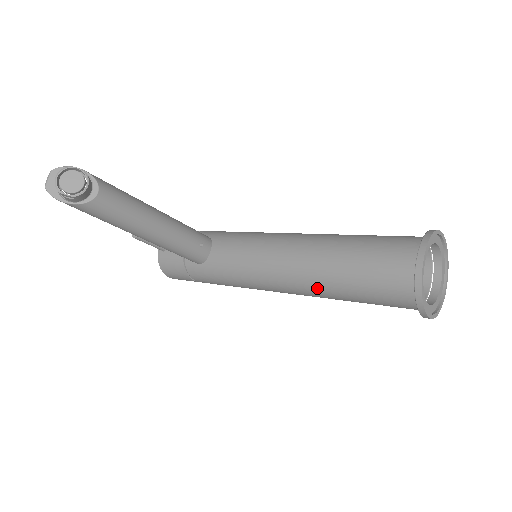
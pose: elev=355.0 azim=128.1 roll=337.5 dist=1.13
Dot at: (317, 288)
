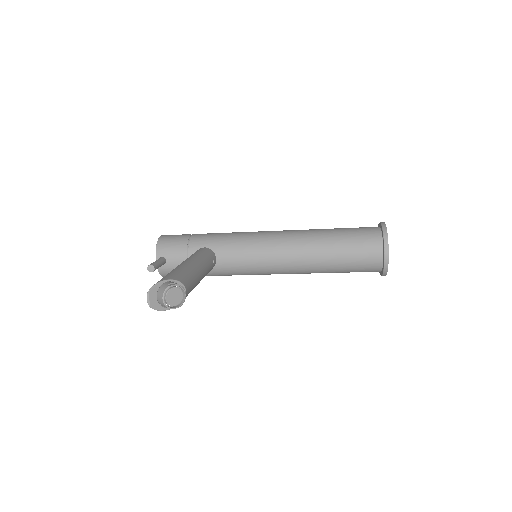
Dot at: (313, 272)
